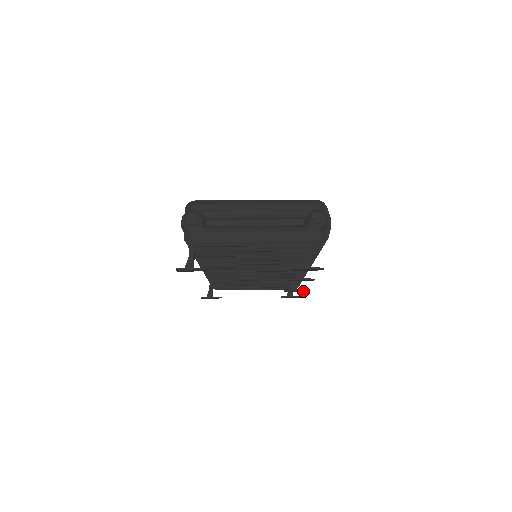
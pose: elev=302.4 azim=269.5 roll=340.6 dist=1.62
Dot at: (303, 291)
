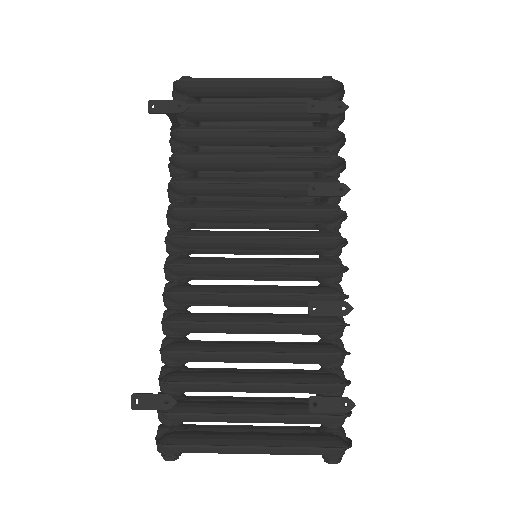
Dot at: (346, 313)
